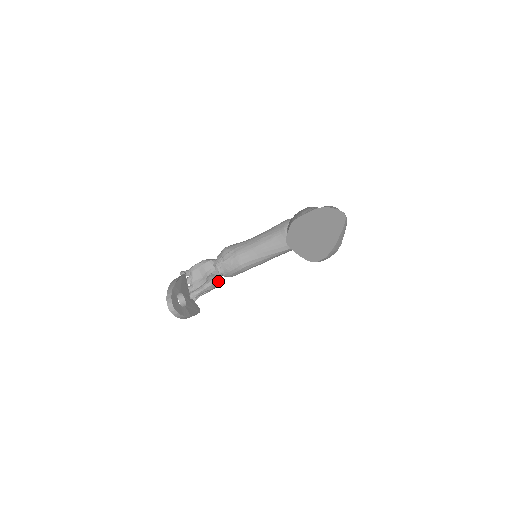
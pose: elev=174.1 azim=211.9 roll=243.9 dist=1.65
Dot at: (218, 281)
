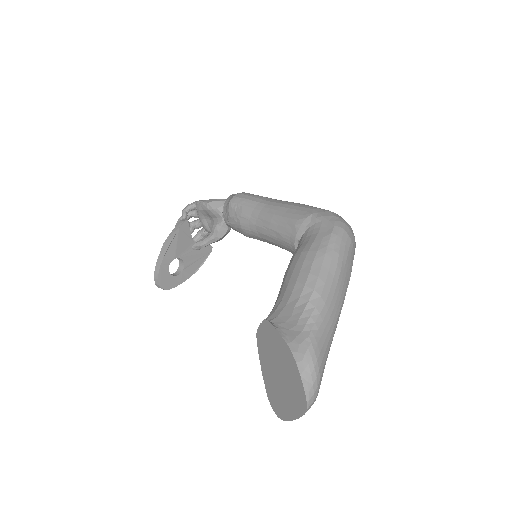
Dot at: (227, 232)
